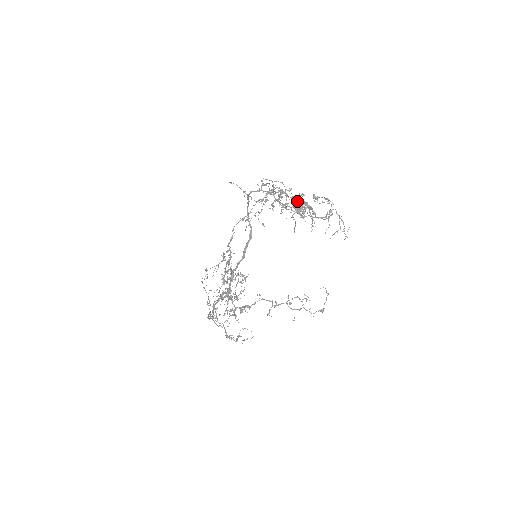
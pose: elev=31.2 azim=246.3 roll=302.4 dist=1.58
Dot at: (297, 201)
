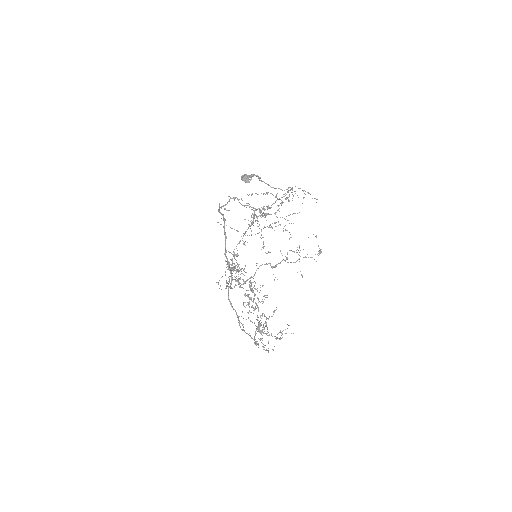
Dot at: (242, 175)
